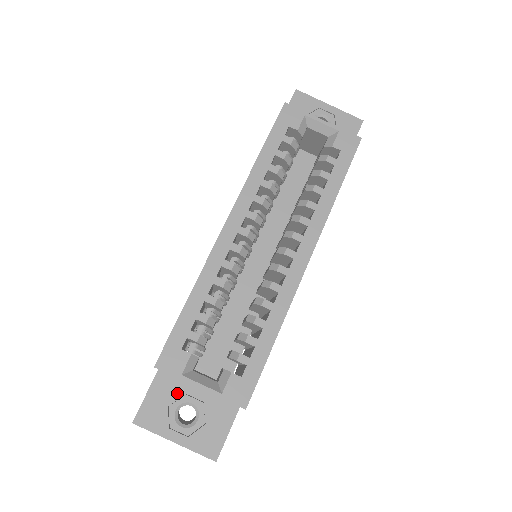
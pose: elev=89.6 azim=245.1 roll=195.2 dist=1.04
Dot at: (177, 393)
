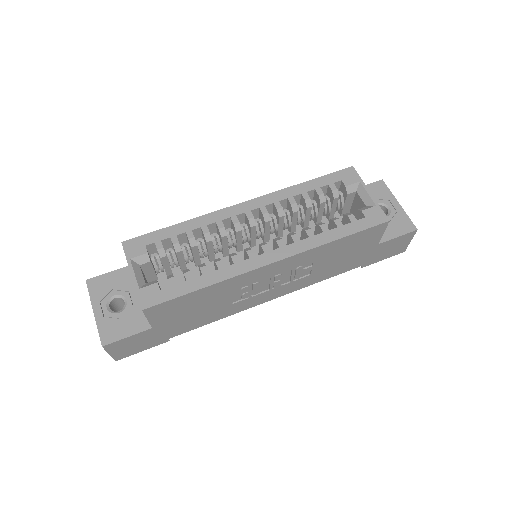
Dot at: (125, 287)
